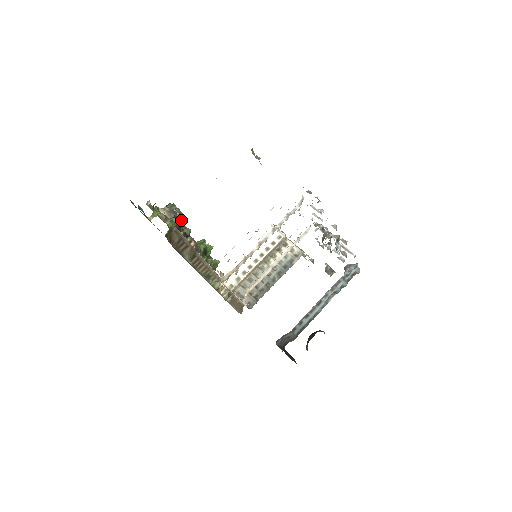
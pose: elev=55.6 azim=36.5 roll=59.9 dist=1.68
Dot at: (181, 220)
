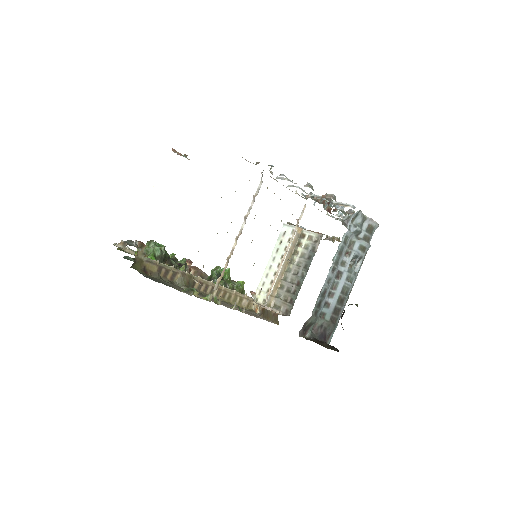
Dot at: (161, 251)
